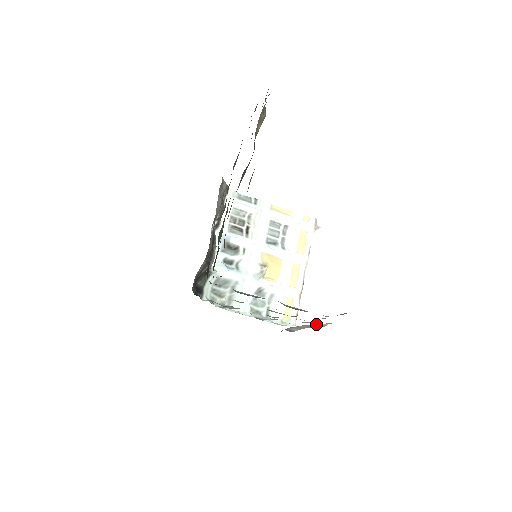
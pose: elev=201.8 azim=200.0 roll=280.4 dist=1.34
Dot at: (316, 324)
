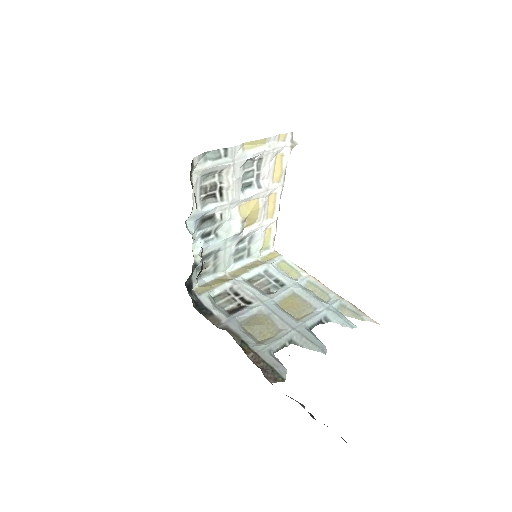
Dot at: (317, 292)
